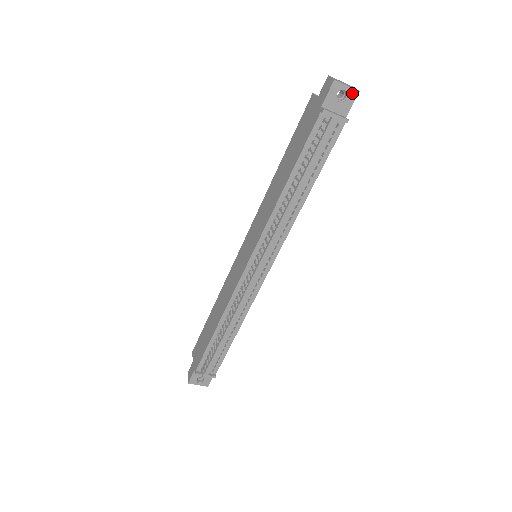
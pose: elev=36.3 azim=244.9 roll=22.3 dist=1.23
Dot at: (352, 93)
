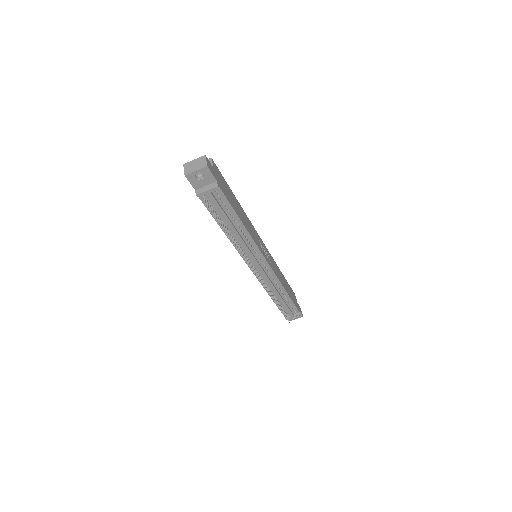
Dot at: (204, 170)
